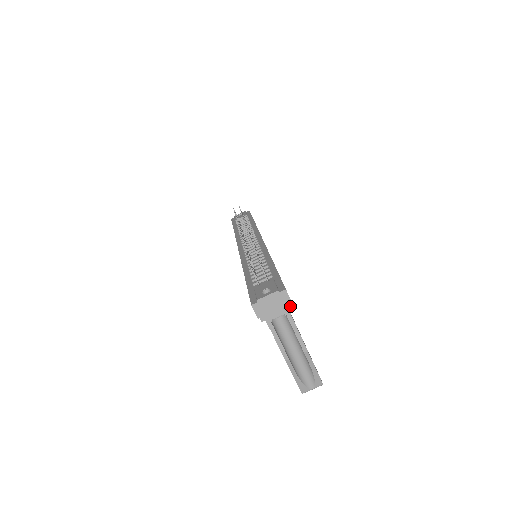
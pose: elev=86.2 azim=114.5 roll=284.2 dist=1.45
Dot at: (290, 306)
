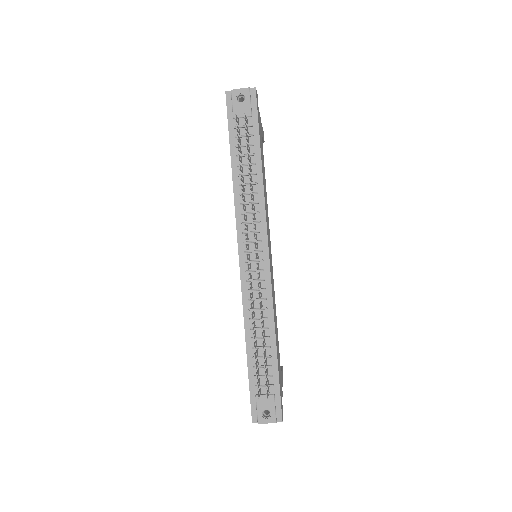
Dot at: occluded
